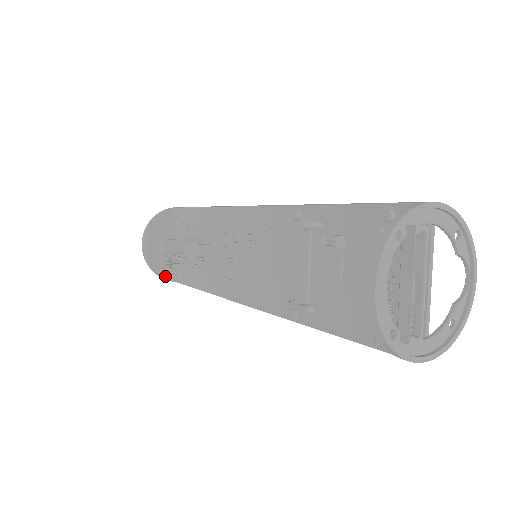
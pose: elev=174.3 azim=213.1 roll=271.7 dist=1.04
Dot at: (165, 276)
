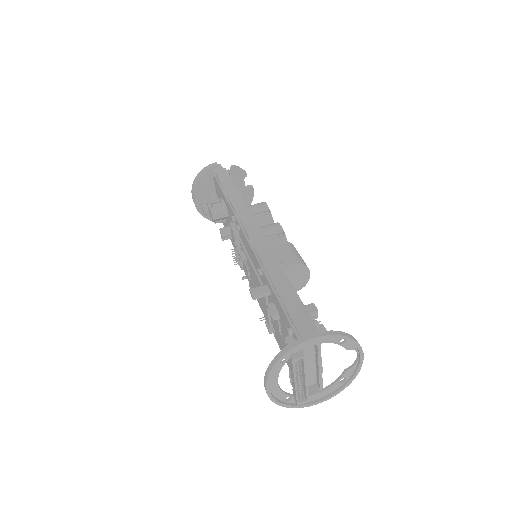
Dot at: occluded
